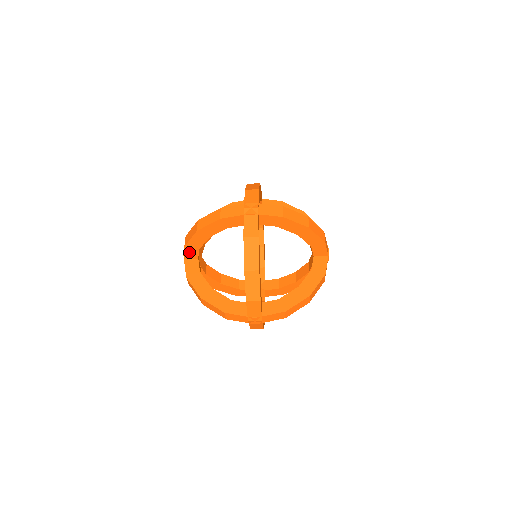
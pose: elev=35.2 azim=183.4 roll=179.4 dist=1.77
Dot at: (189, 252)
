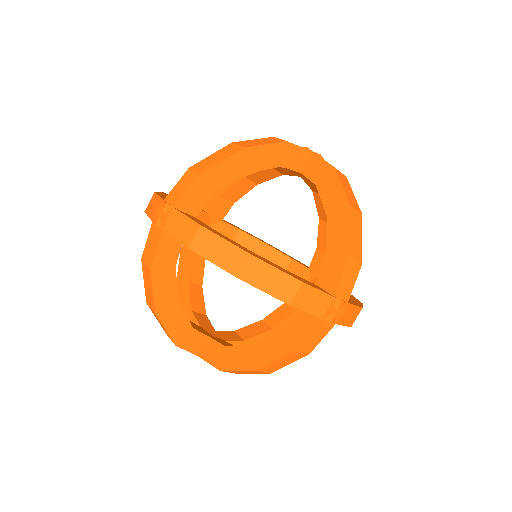
Dot at: (212, 197)
